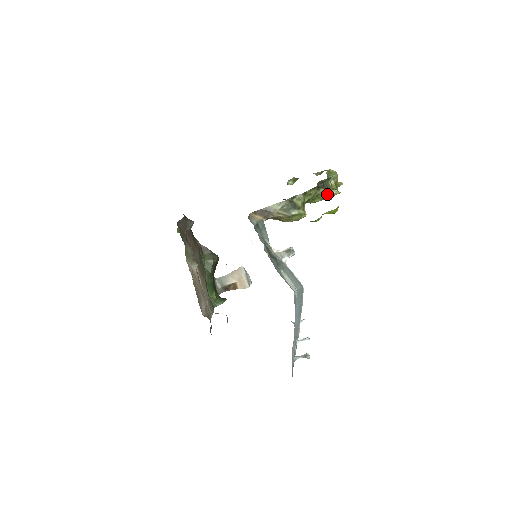
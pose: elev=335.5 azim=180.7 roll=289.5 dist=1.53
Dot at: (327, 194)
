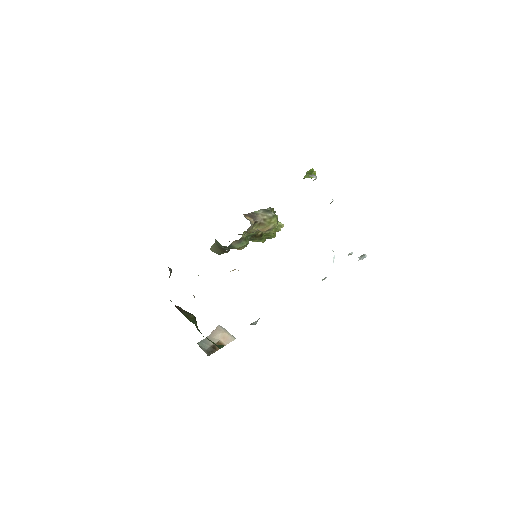
Dot at: occluded
